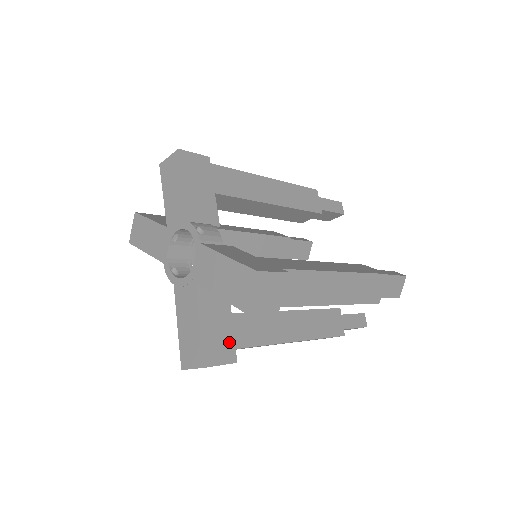
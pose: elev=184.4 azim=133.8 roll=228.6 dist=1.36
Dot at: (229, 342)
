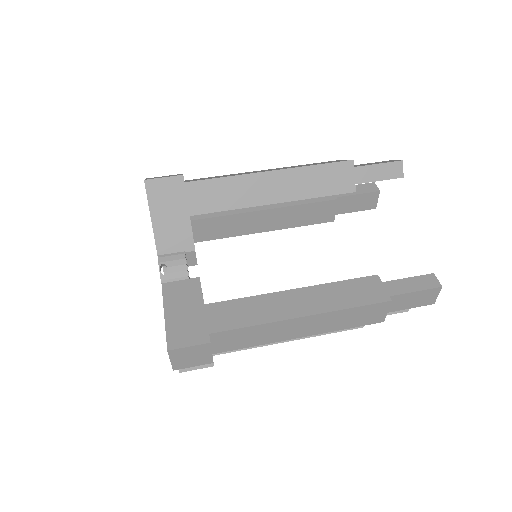
Dot at: occluded
